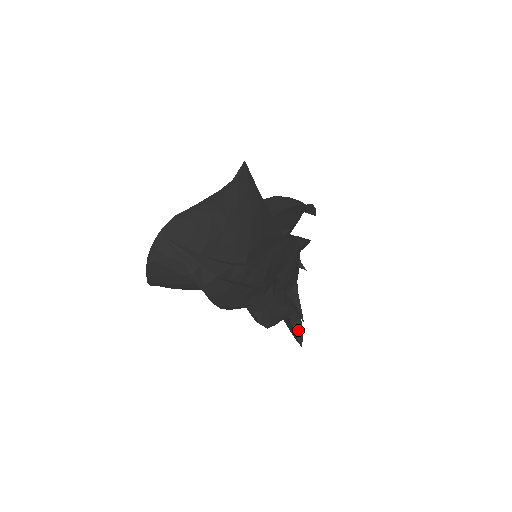
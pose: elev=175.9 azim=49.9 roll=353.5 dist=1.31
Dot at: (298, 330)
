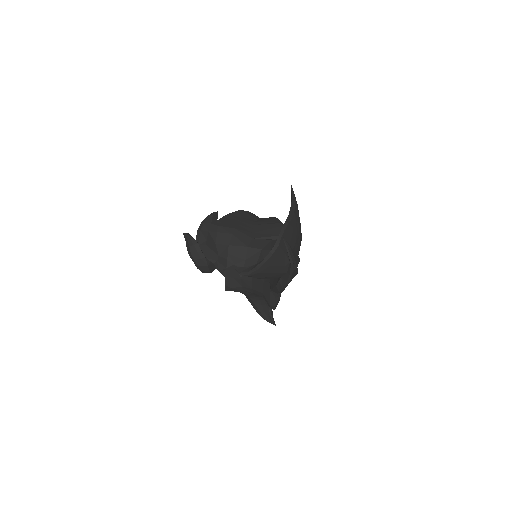
Dot at: (272, 313)
